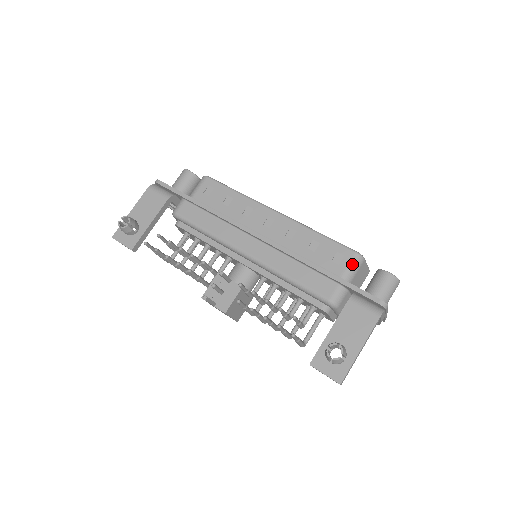
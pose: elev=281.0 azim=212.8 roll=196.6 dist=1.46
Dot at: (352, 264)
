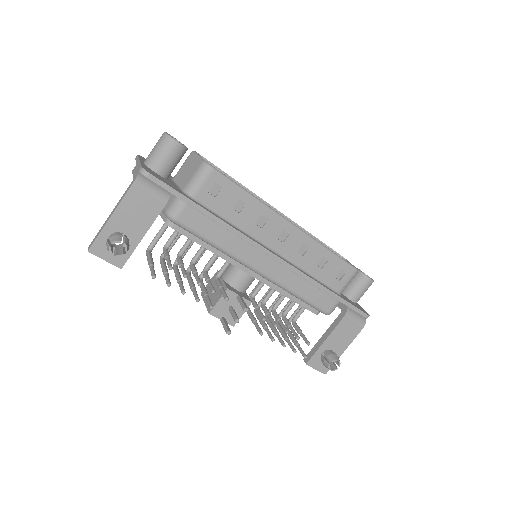
Dot at: (350, 280)
